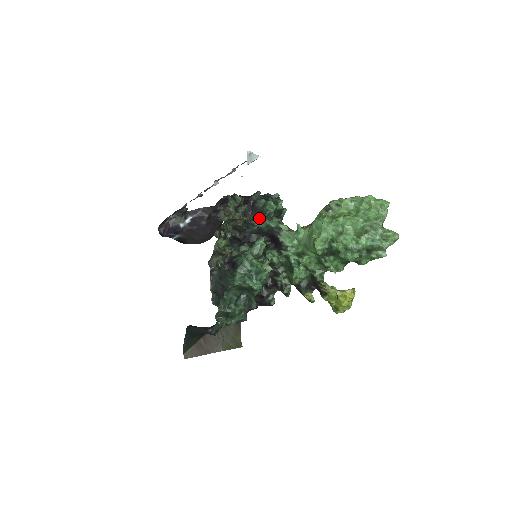
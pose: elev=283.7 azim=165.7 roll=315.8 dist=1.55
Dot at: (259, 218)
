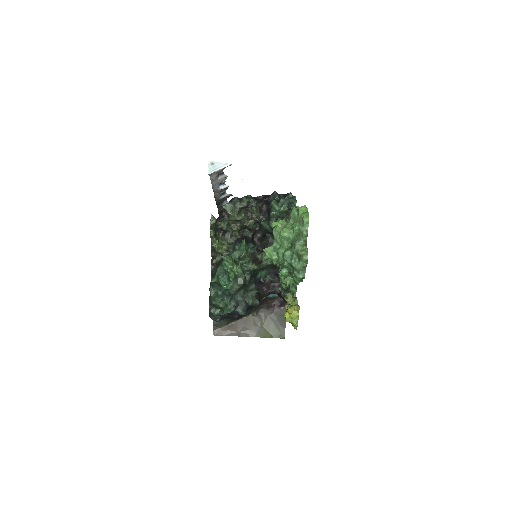
Dot at: (268, 219)
